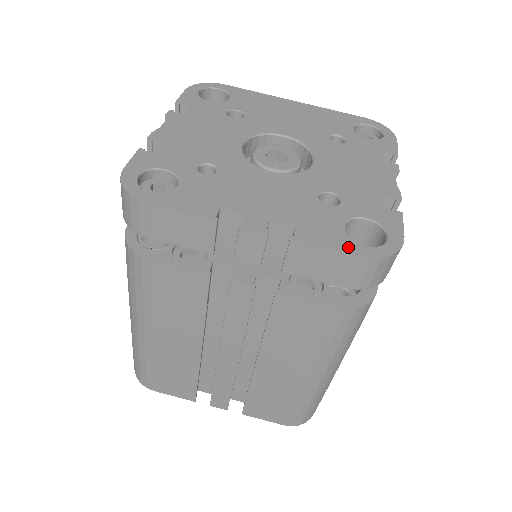
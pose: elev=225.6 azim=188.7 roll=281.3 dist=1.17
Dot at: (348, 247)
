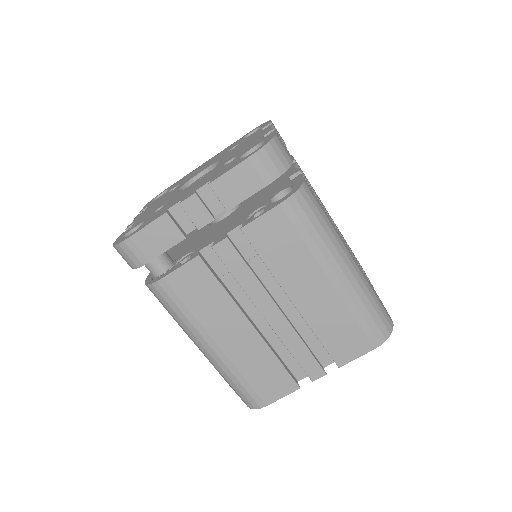
Dot at: (242, 160)
